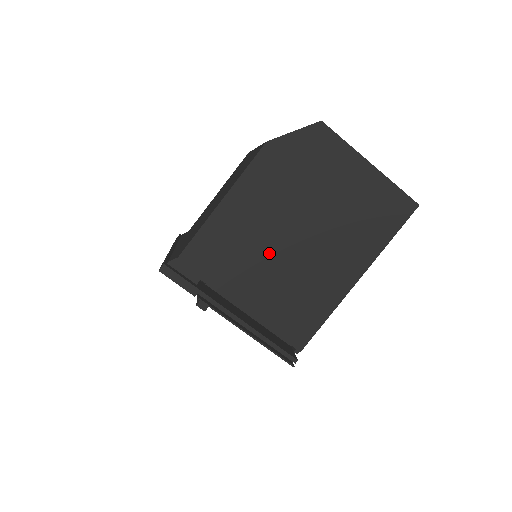
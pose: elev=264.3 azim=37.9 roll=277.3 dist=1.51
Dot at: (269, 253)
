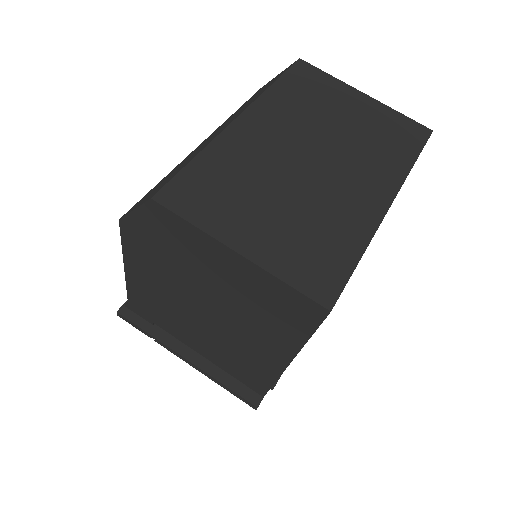
Dot at: (189, 318)
